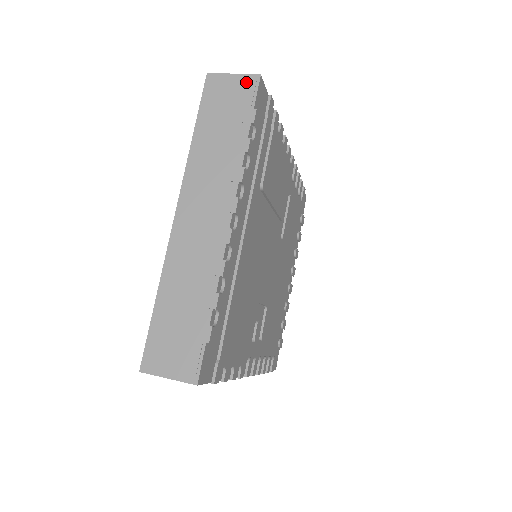
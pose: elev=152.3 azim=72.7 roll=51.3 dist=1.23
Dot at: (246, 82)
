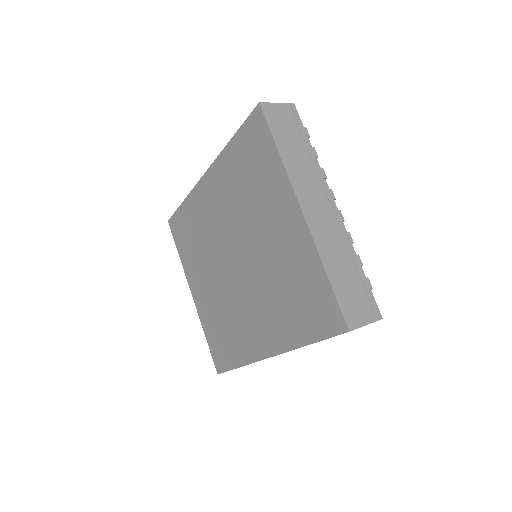
Dot at: (289, 109)
